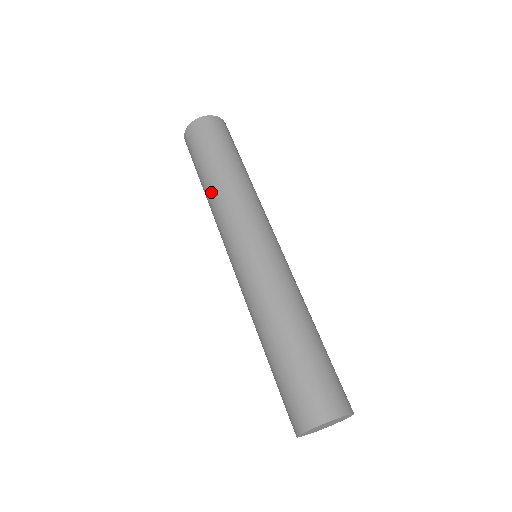
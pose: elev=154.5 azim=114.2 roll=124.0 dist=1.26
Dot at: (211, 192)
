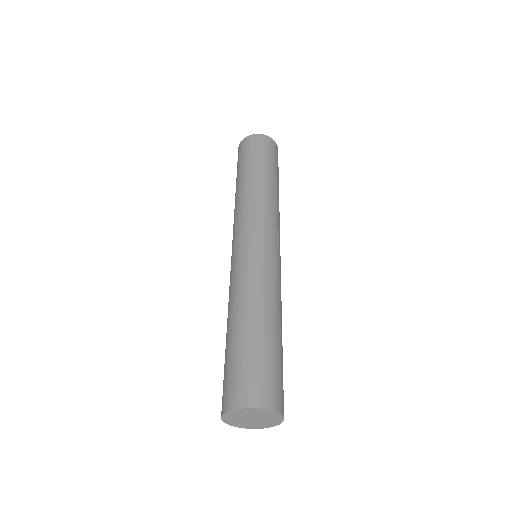
Dot at: (236, 196)
